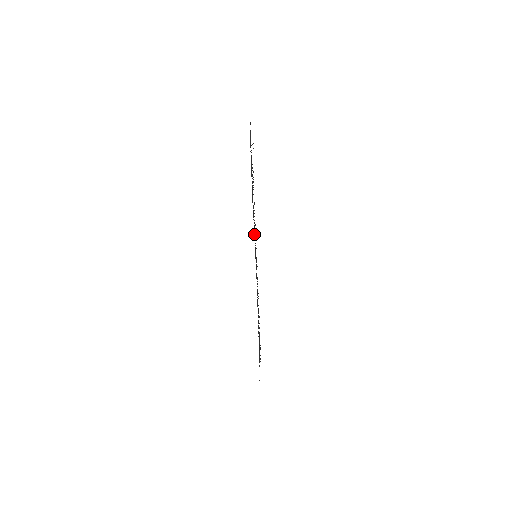
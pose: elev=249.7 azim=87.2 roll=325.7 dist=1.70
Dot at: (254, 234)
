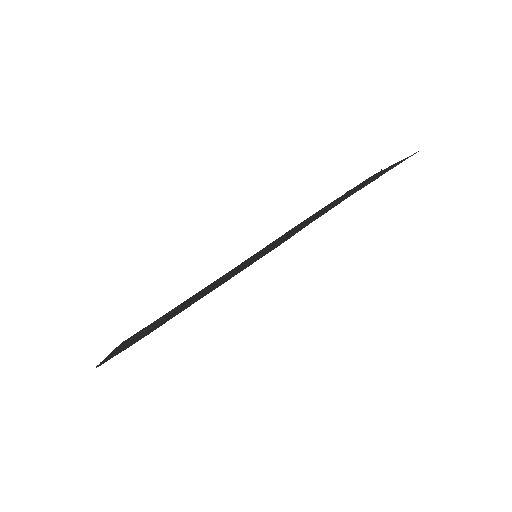
Dot at: (278, 244)
